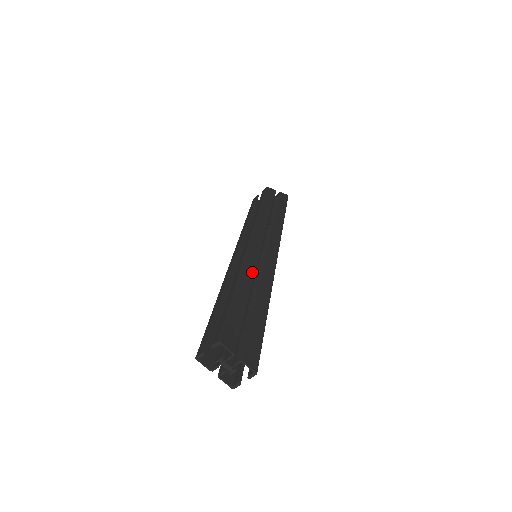
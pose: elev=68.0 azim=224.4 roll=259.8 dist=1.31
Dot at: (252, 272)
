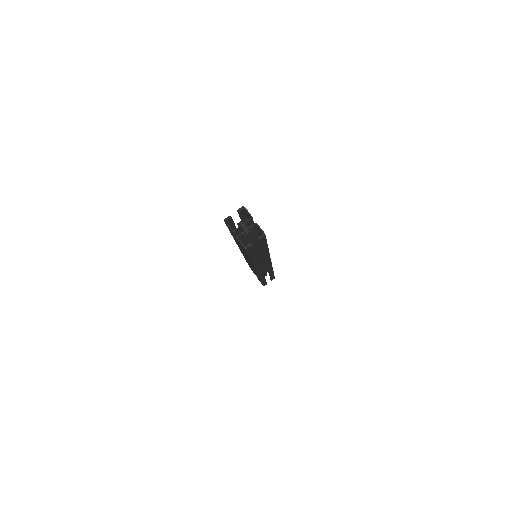
Dot at: occluded
